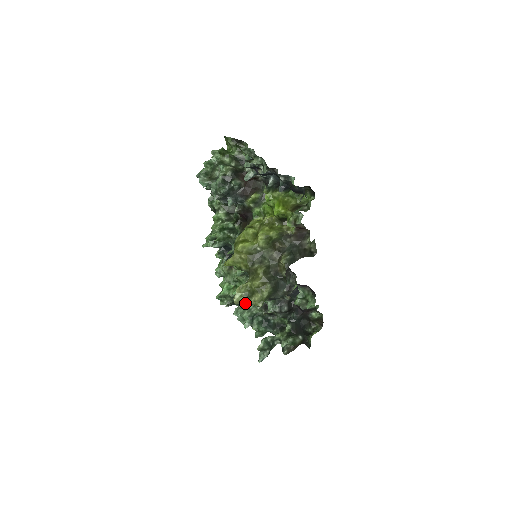
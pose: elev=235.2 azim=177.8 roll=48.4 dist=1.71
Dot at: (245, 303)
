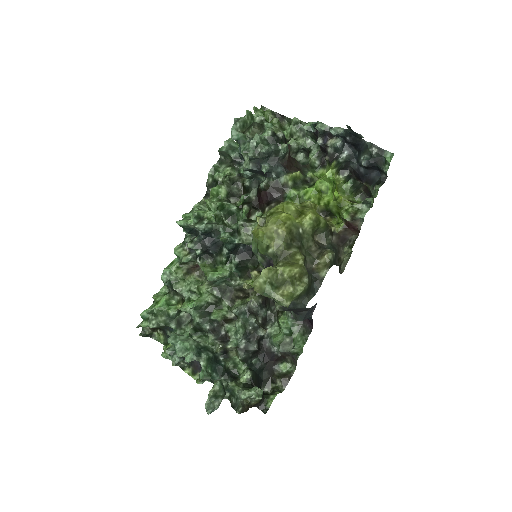
Dot at: (191, 328)
